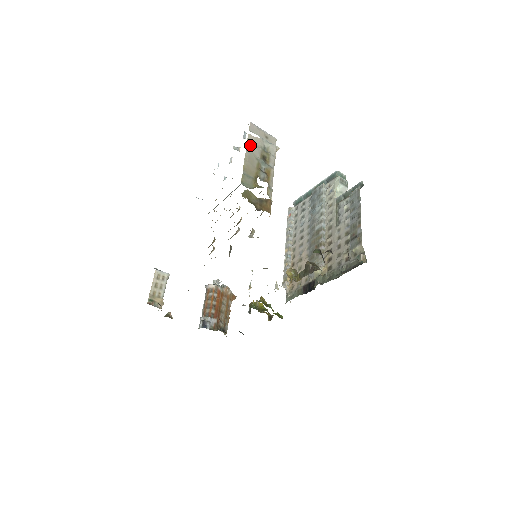
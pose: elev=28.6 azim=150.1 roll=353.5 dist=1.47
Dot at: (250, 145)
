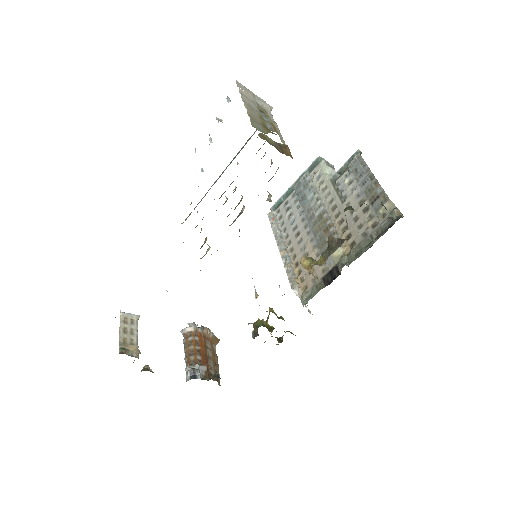
Dot at: (245, 97)
